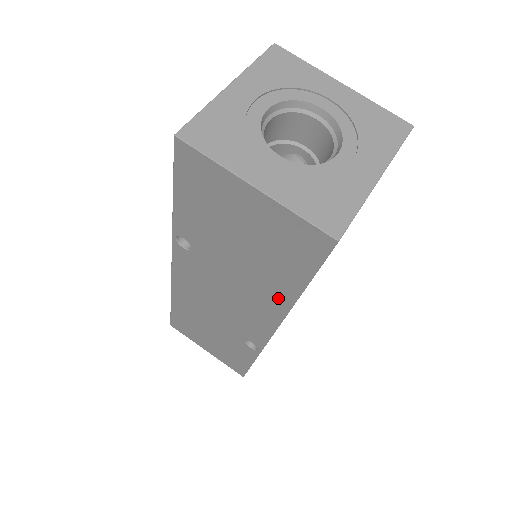
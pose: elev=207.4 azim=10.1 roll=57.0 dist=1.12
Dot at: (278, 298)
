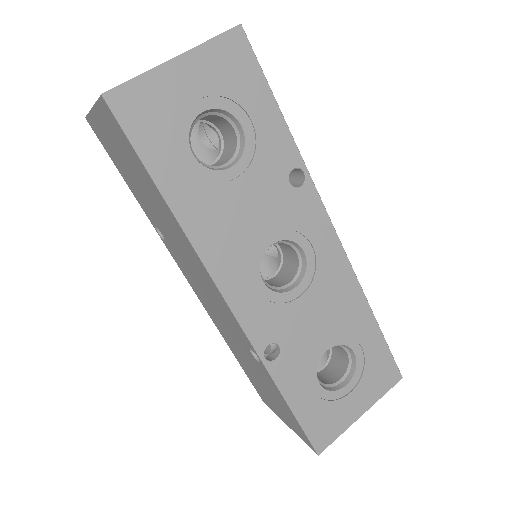
Dot at: (178, 229)
